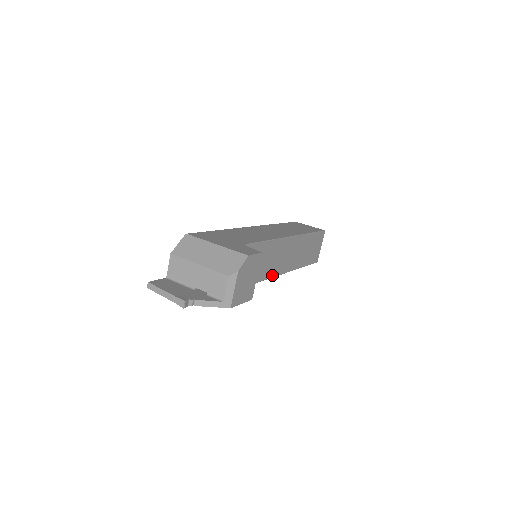
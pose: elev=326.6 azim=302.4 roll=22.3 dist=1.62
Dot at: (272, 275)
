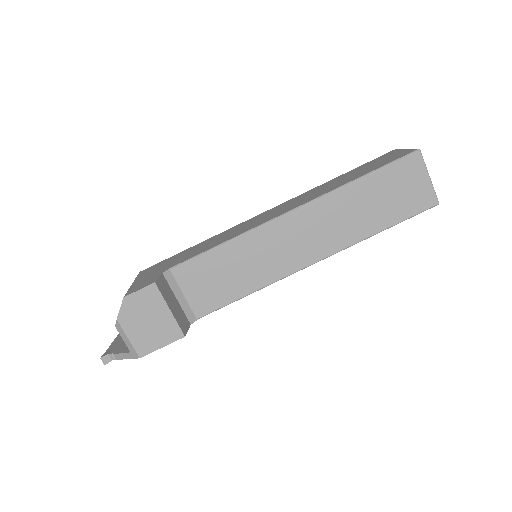
Dot at: (280, 275)
